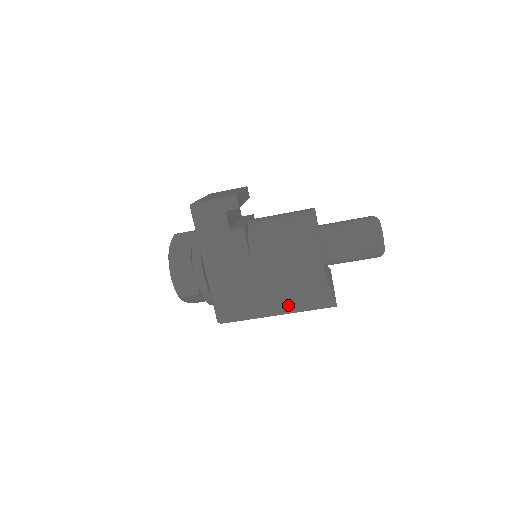
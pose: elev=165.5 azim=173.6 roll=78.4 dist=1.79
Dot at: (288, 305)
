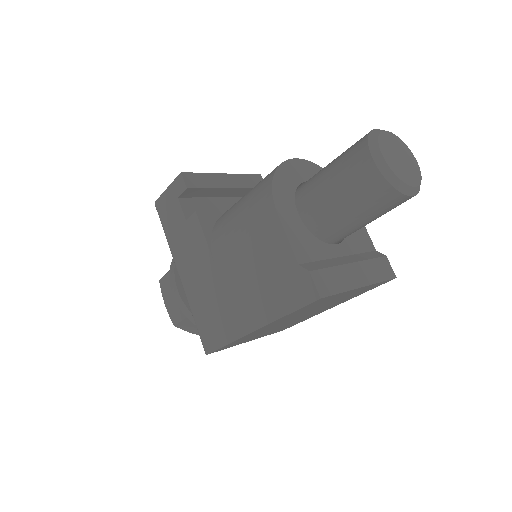
Dot at: (262, 311)
